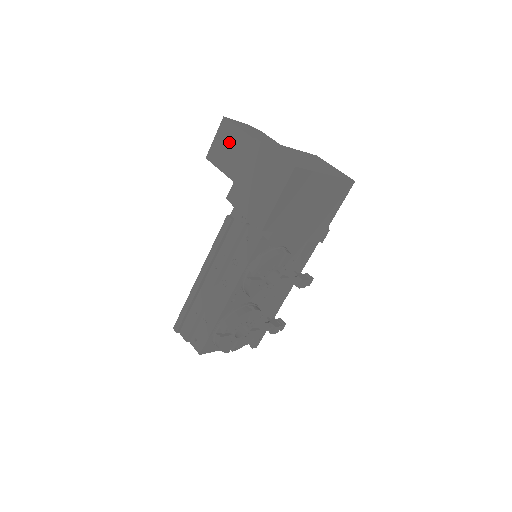
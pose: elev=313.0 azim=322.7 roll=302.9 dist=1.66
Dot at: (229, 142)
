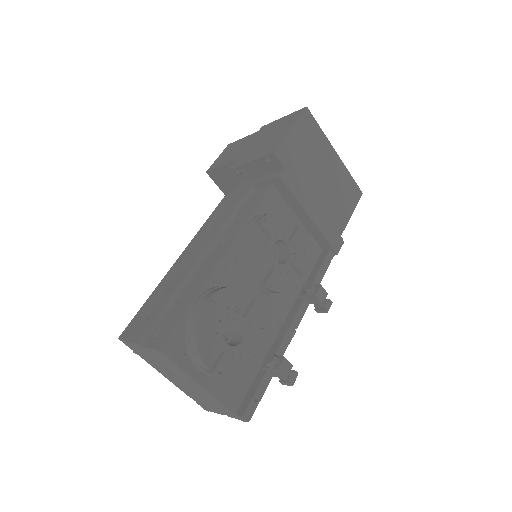
Dot at: (234, 148)
